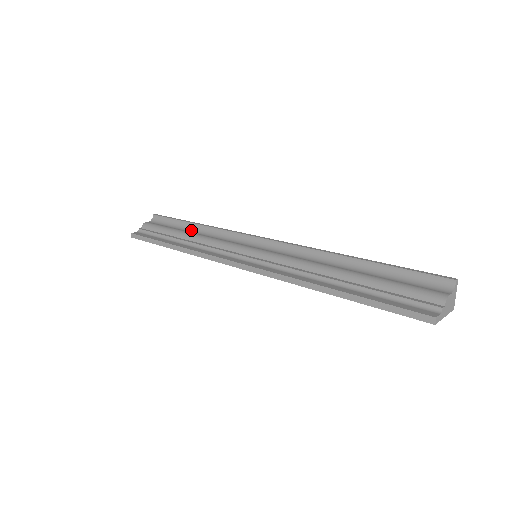
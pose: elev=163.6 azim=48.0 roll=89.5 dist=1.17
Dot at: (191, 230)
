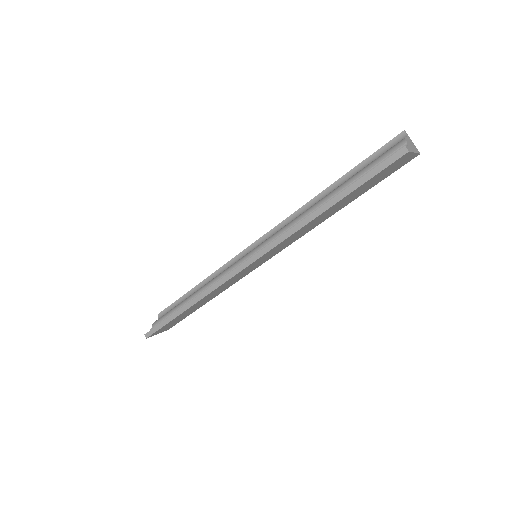
Dot at: occluded
